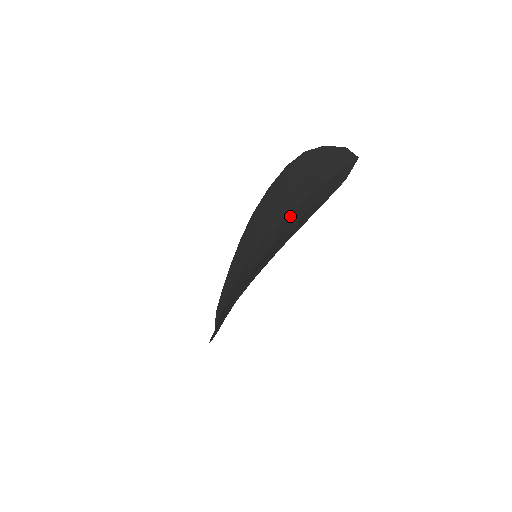
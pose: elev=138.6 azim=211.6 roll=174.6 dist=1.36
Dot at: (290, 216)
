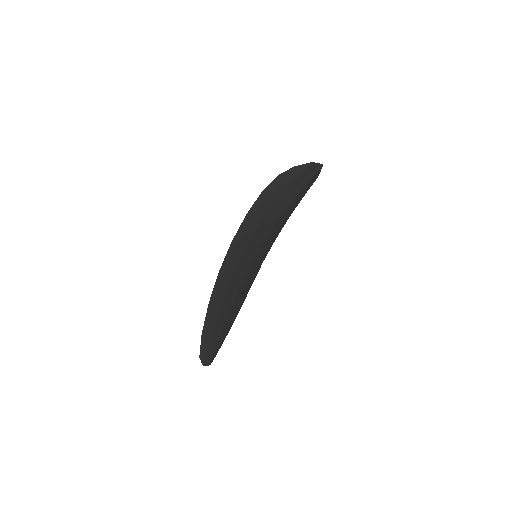
Dot at: (281, 207)
